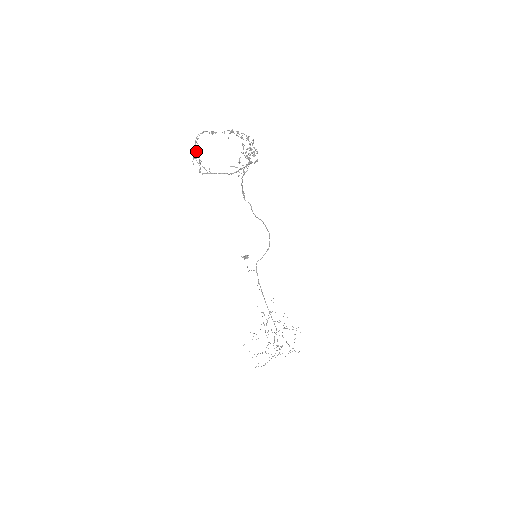
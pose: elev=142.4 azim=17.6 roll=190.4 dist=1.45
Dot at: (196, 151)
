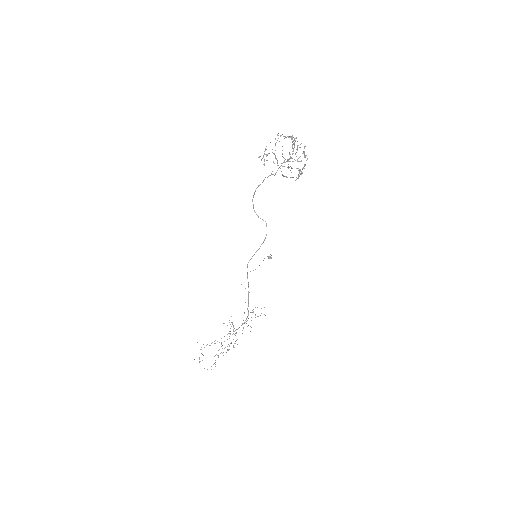
Dot at: (282, 154)
